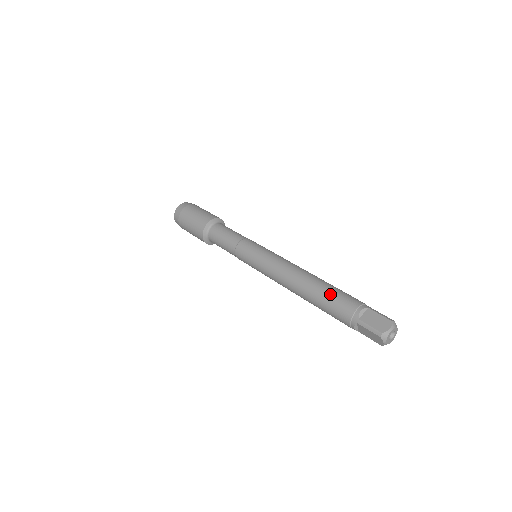
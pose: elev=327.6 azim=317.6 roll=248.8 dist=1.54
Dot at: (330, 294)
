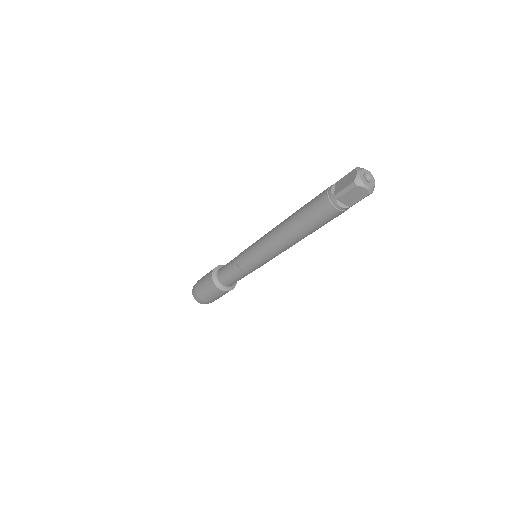
Dot at: (306, 208)
